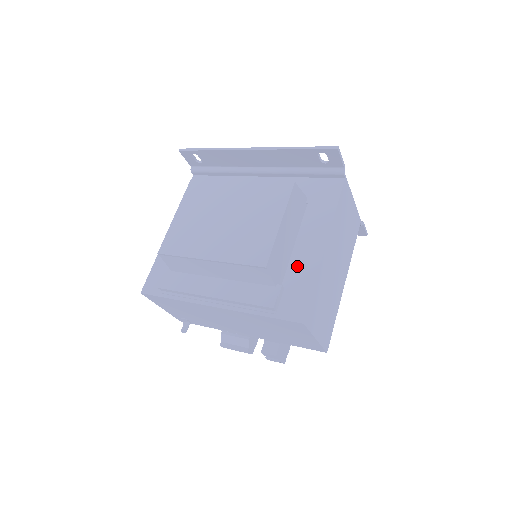
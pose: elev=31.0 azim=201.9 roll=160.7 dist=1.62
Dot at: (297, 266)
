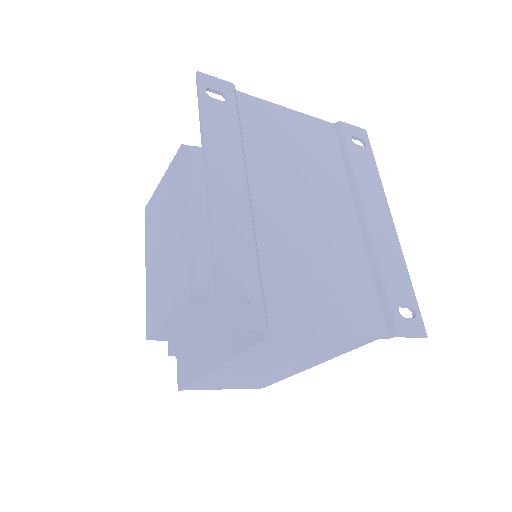
Dot at: (201, 347)
